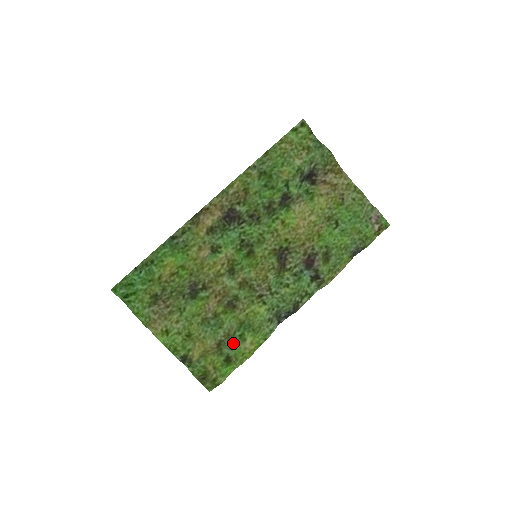
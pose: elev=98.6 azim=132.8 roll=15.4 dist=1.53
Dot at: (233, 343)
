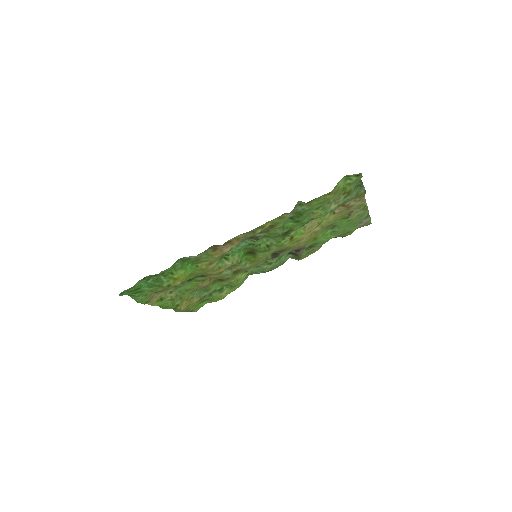
Dot at: (212, 293)
